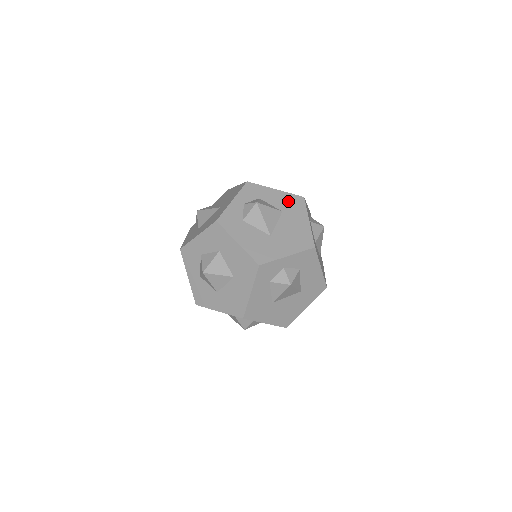
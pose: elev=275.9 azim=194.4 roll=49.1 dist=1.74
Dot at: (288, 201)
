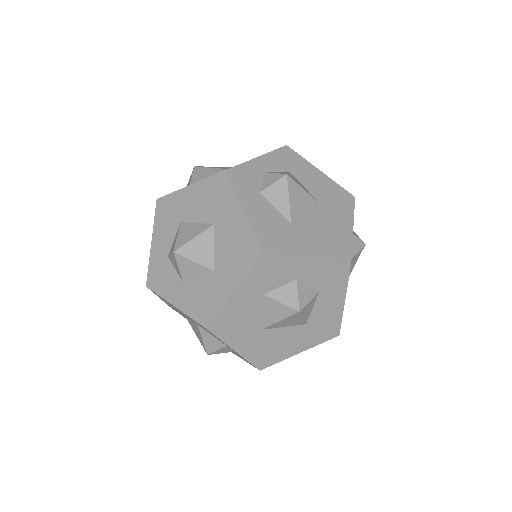
Dot at: occluded
